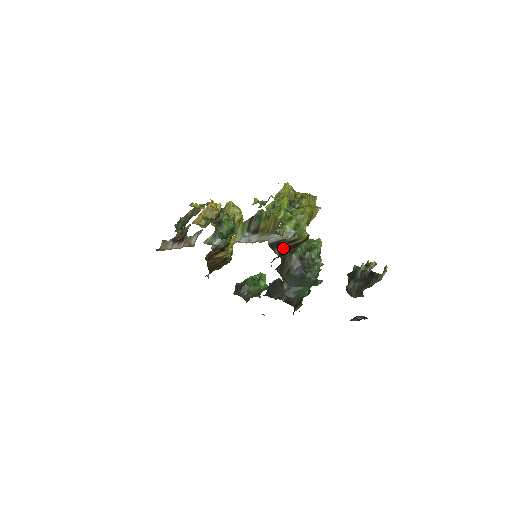
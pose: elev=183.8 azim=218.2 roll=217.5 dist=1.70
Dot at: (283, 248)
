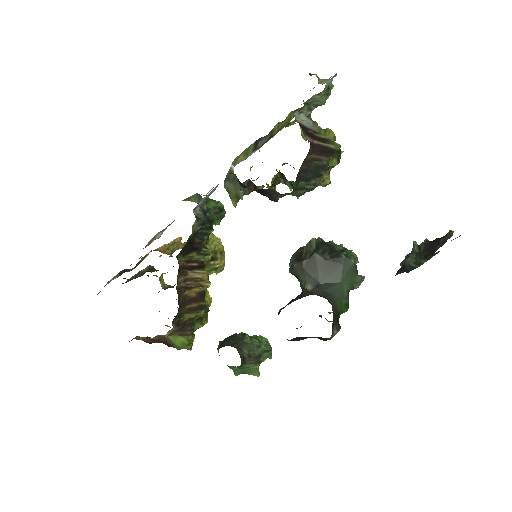
Dot at: (313, 143)
